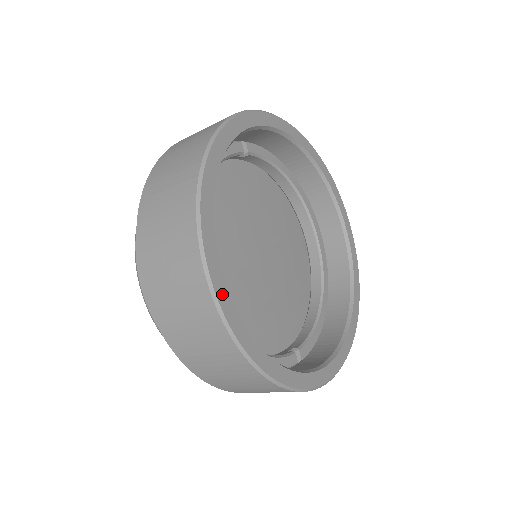
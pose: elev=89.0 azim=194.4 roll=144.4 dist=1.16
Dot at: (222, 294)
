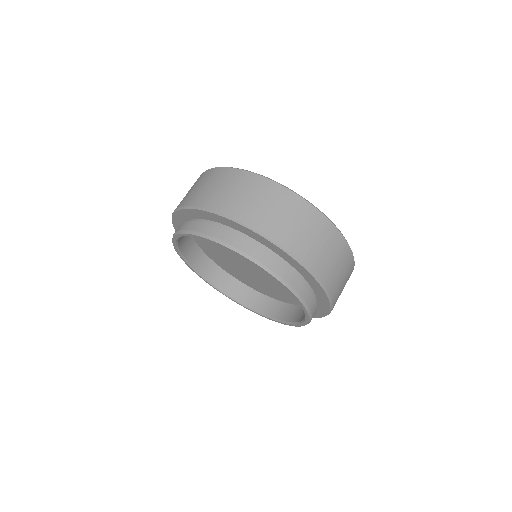
Dot at: occluded
